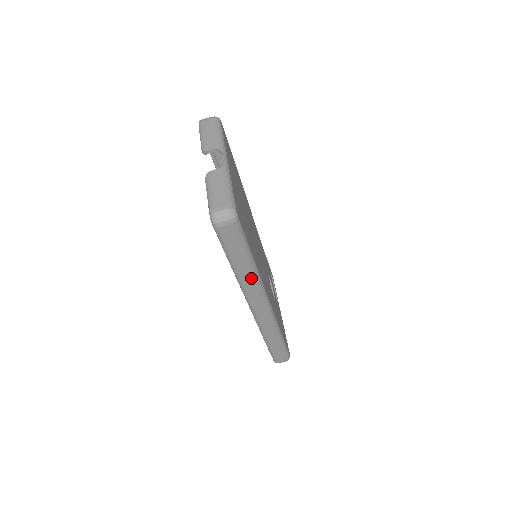
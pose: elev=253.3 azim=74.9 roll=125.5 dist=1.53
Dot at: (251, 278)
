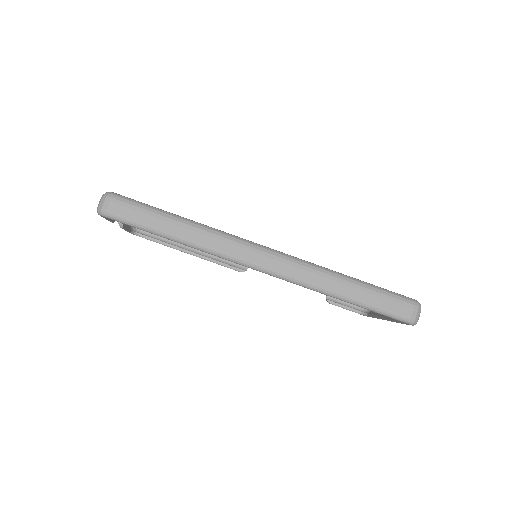
Dot at: (200, 233)
